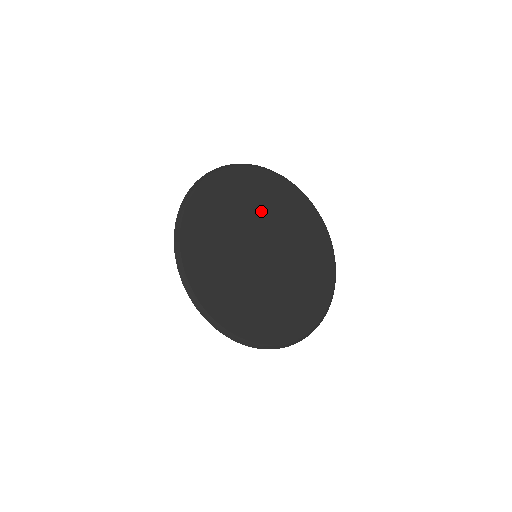
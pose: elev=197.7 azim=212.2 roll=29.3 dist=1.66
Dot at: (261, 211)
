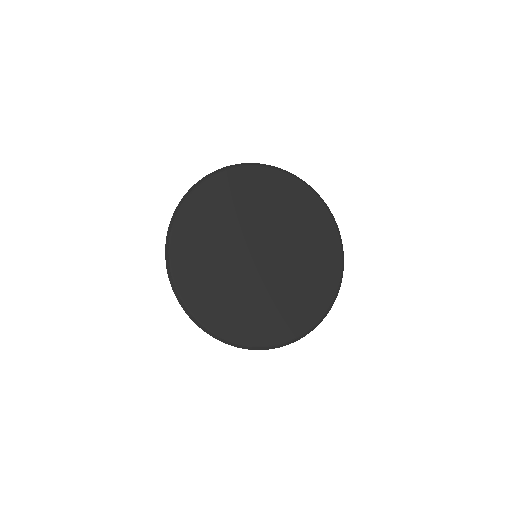
Dot at: (224, 235)
